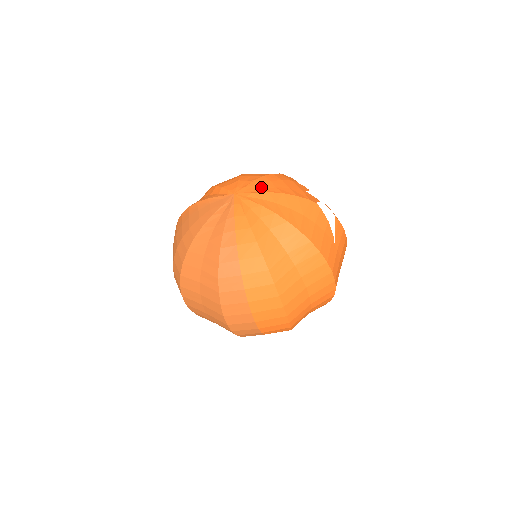
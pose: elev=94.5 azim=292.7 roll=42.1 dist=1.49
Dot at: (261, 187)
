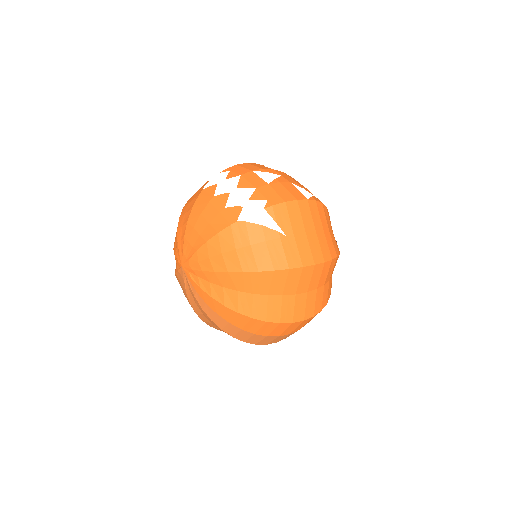
Dot at: (191, 245)
